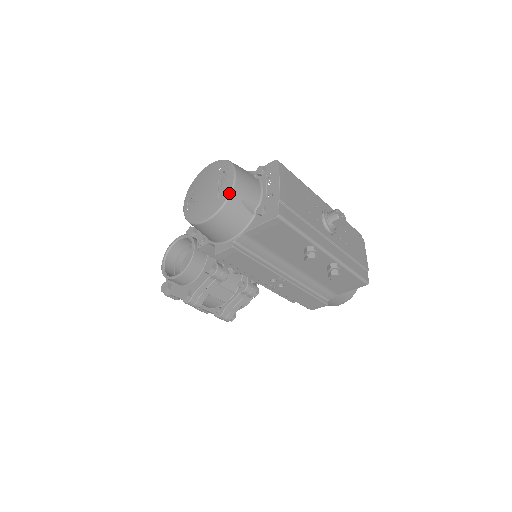
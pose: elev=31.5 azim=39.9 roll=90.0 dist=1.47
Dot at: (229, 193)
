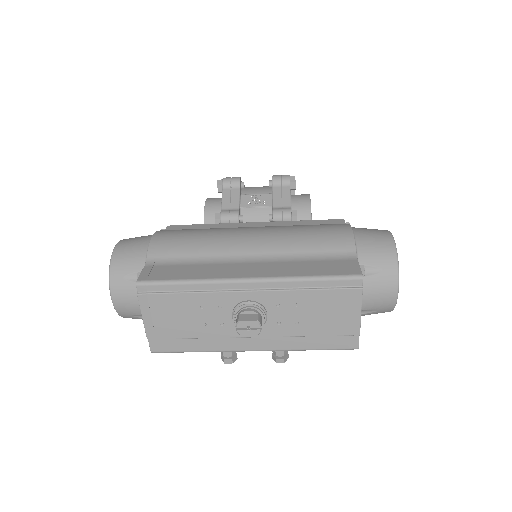
Dot at: occluded
